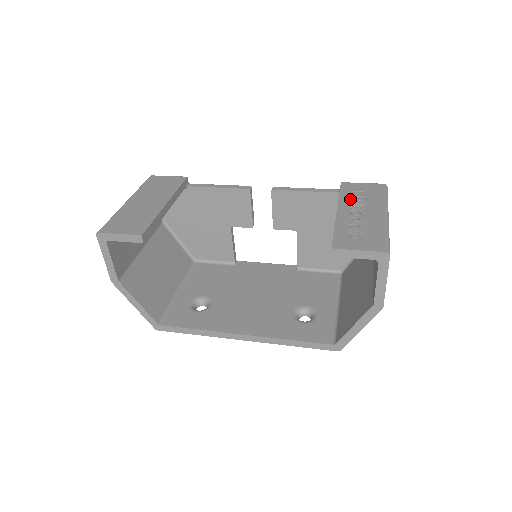
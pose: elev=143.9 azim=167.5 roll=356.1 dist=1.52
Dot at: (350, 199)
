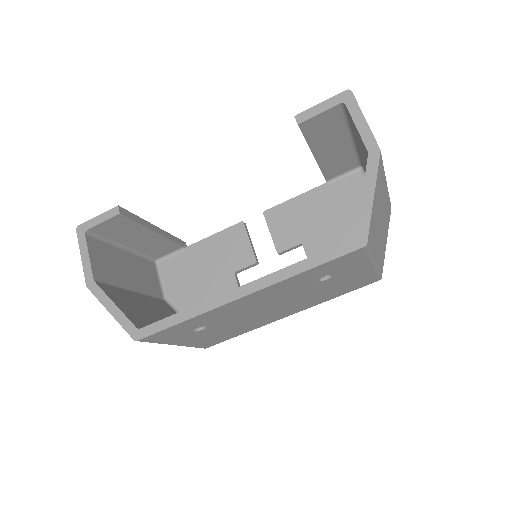
Dot at: occluded
